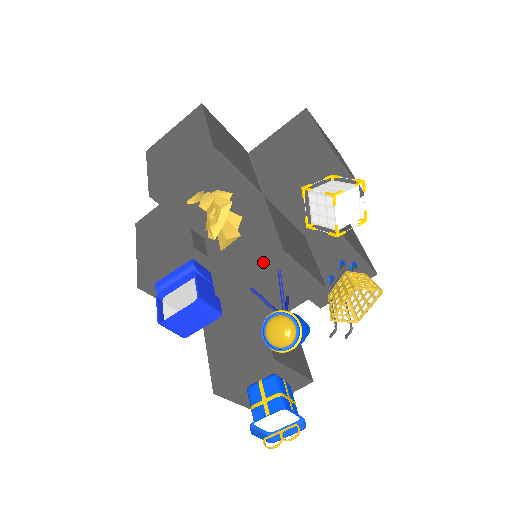
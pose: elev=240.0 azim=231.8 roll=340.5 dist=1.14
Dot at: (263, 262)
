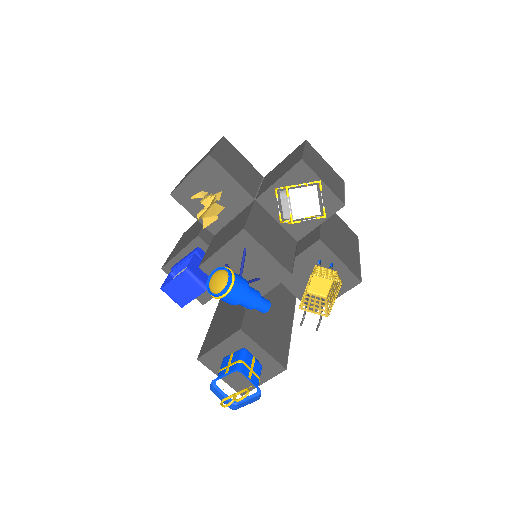
Dot at: (230, 239)
